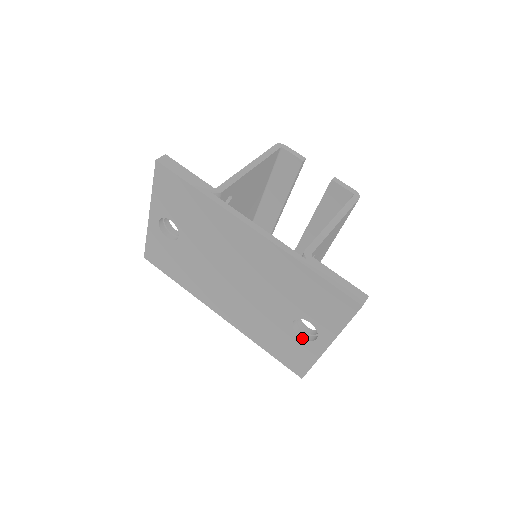
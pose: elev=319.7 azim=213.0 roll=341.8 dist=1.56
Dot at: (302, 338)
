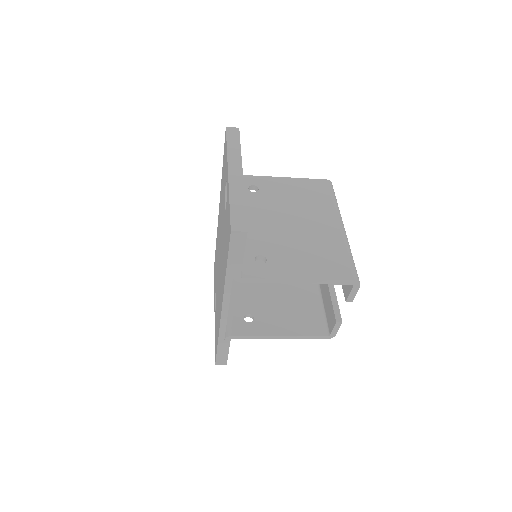
Dot at: (226, 203)
